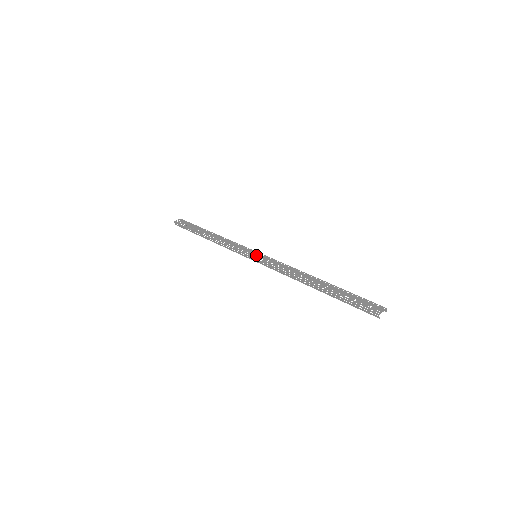
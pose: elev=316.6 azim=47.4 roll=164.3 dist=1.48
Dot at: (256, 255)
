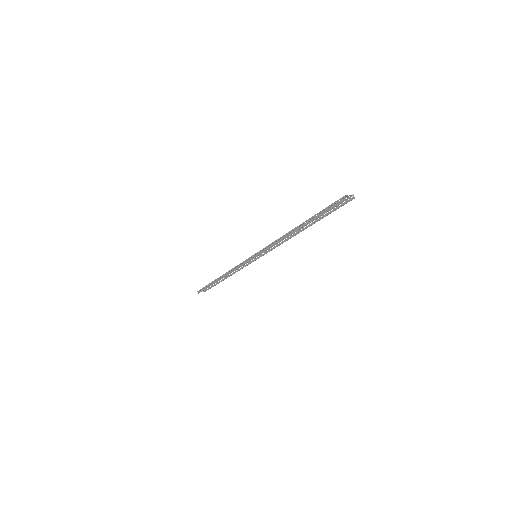
Dot at: occluded
